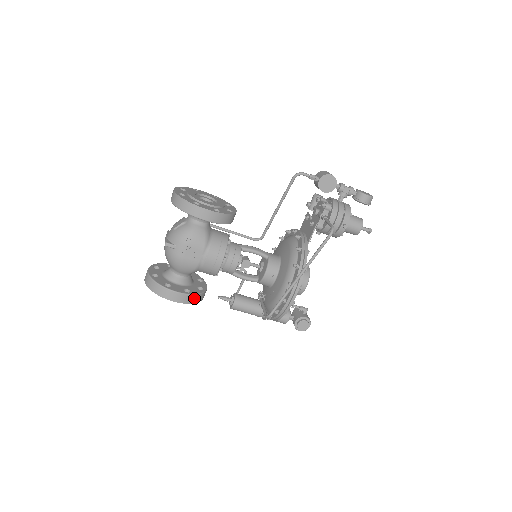
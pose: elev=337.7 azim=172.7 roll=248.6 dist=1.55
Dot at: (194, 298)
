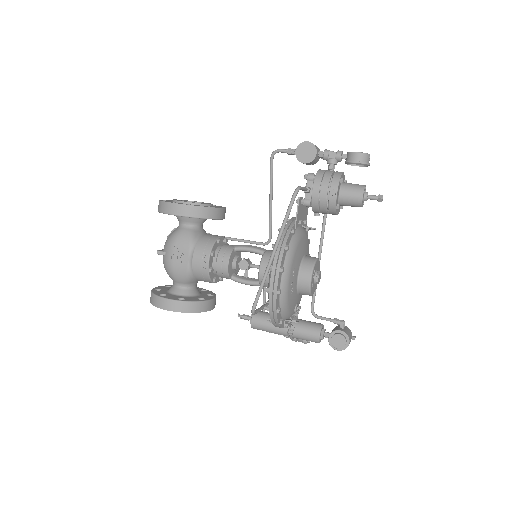
Dot at: (188, 306)
